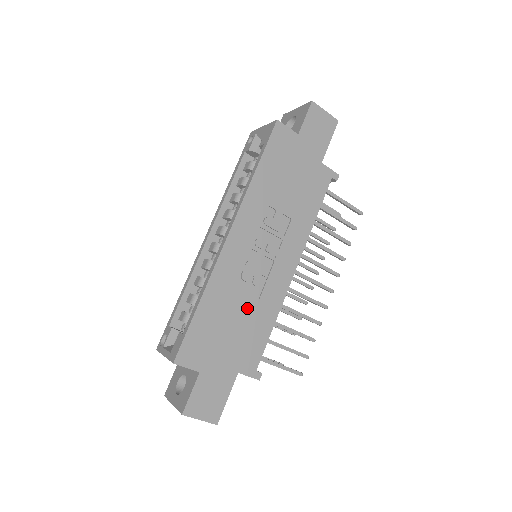
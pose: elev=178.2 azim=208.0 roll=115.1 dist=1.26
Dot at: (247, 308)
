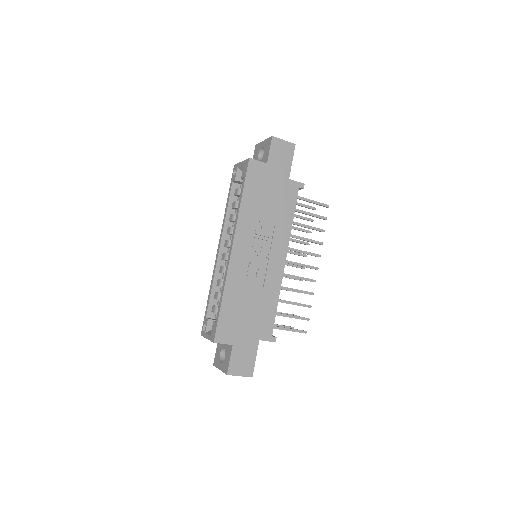
Dot at: (256, 295)
